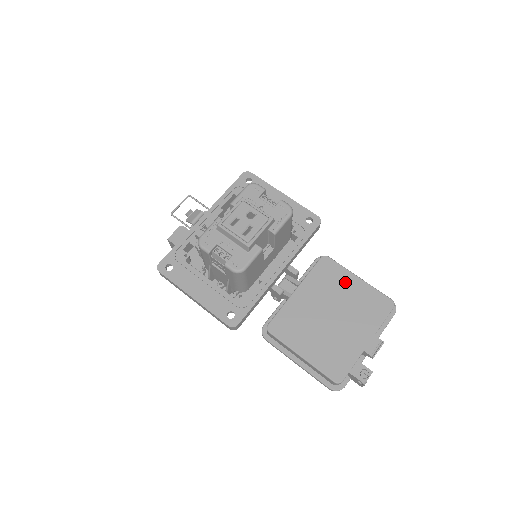
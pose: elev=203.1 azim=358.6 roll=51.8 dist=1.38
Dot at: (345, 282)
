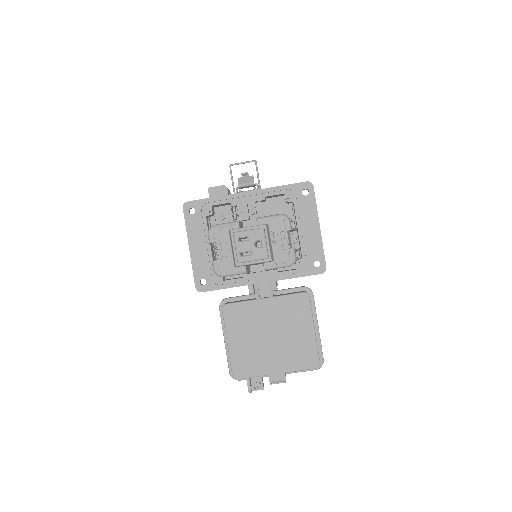
Dot at: (302, 324)
